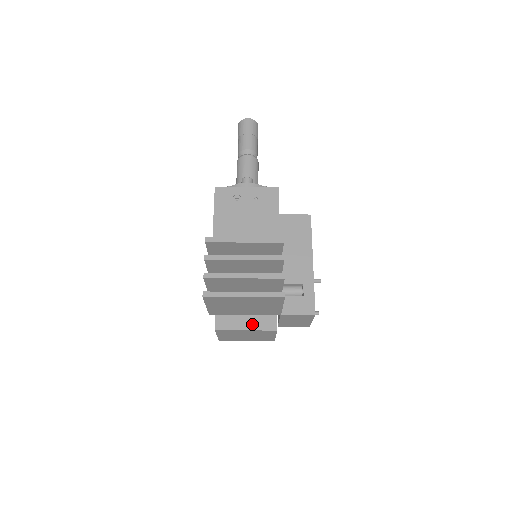
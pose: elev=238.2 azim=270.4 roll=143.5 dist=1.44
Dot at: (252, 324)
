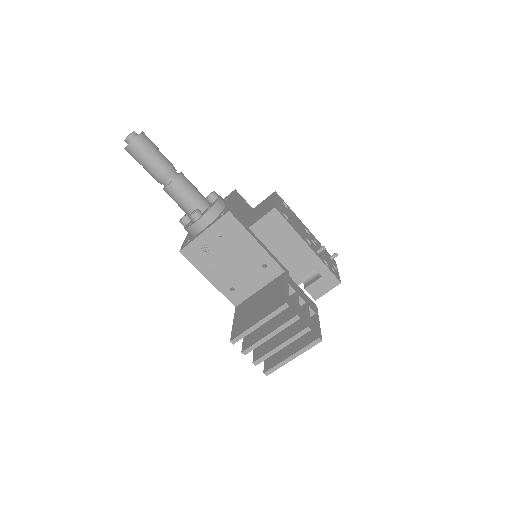
Dot at: occluded
